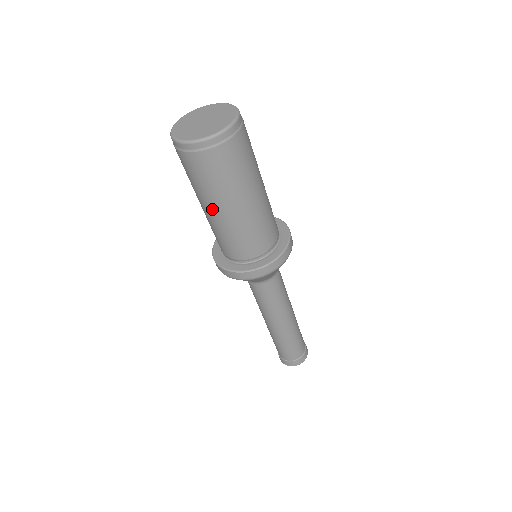
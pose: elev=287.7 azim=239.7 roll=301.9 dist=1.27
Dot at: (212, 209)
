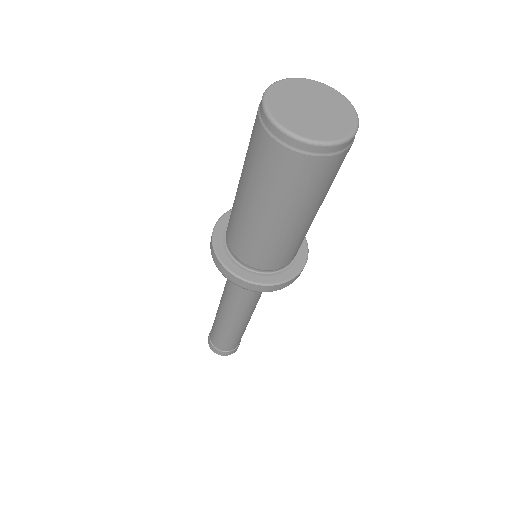
Dot at: (260, 211)
